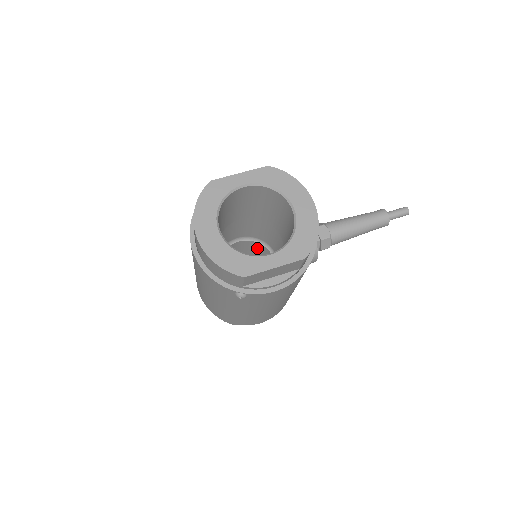
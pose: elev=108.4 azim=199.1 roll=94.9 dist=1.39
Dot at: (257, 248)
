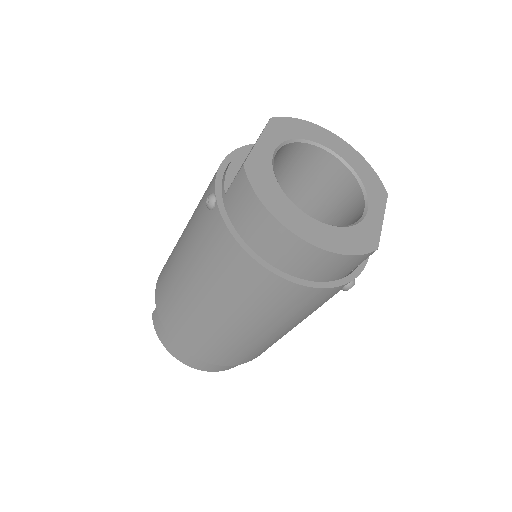
Dot at: occluded
